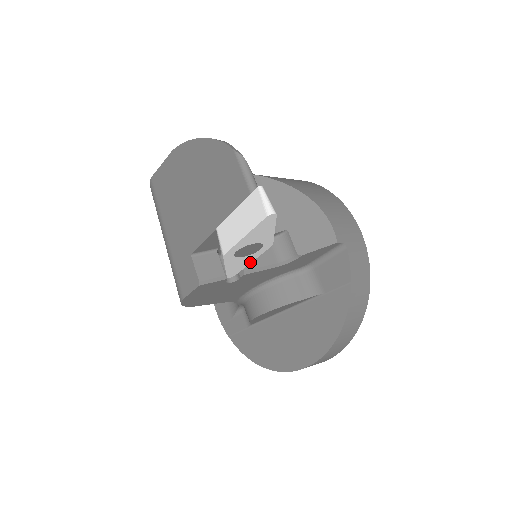
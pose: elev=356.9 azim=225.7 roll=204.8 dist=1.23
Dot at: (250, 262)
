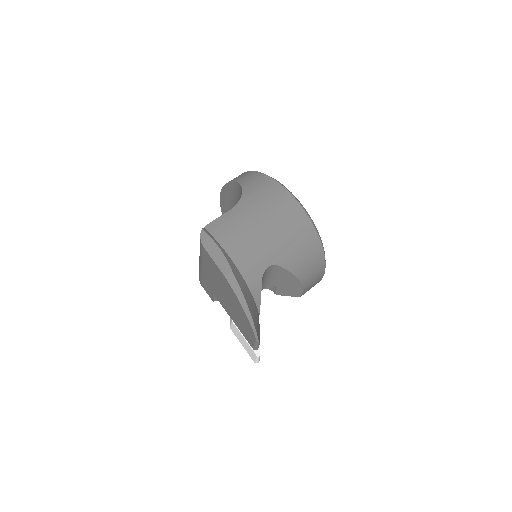
Dot at: occluded
